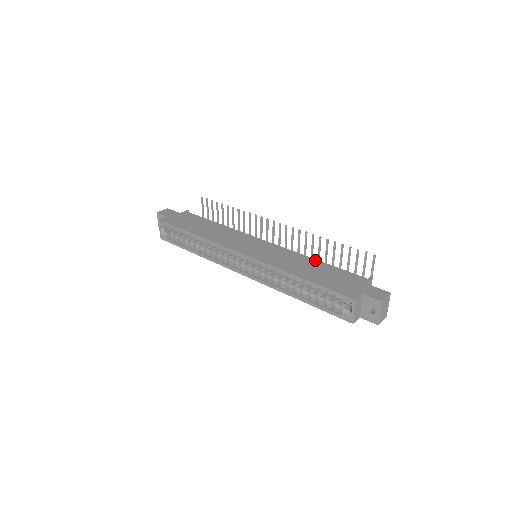
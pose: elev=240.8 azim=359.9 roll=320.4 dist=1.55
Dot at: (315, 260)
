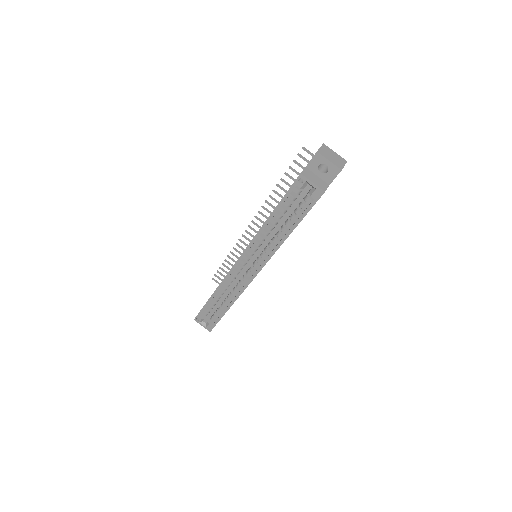
Dot at: occluded
